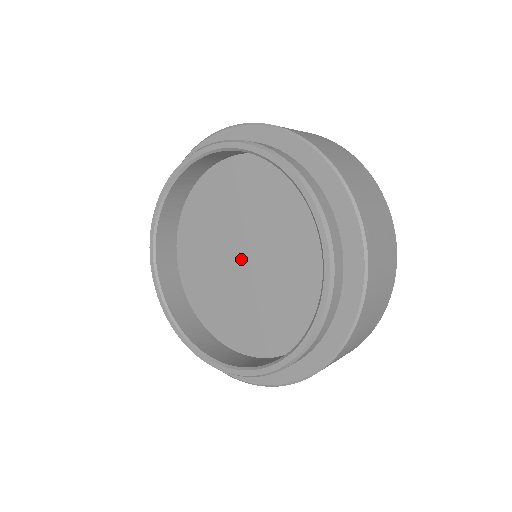
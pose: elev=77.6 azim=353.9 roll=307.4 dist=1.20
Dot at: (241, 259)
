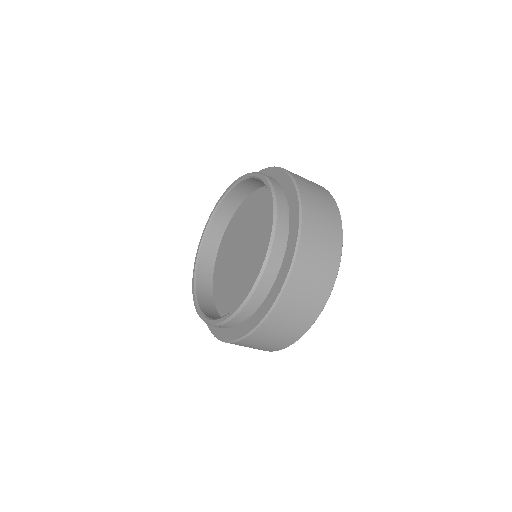
Dot at: (246, 250)
